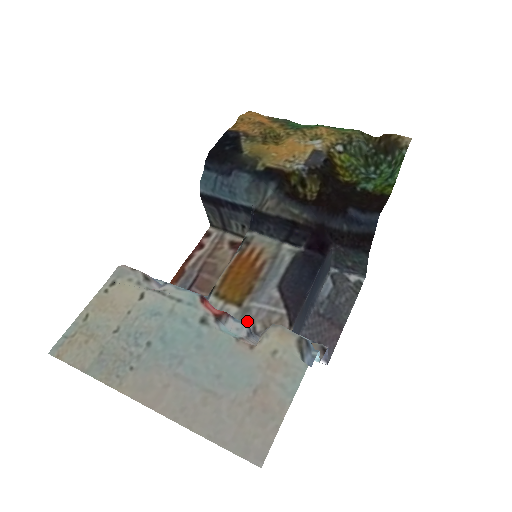
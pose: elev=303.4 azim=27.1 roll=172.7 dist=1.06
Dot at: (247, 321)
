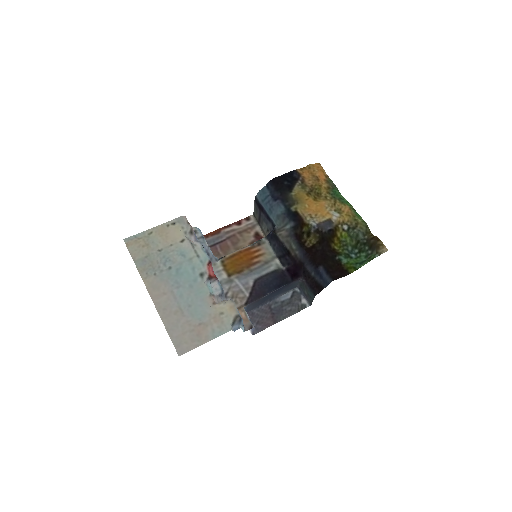
Dot at: (226, 287)
